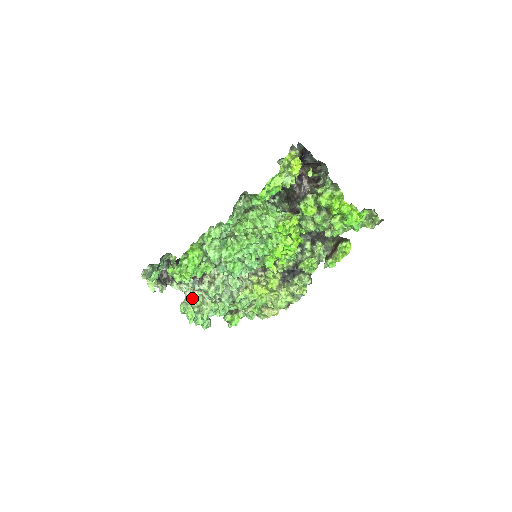
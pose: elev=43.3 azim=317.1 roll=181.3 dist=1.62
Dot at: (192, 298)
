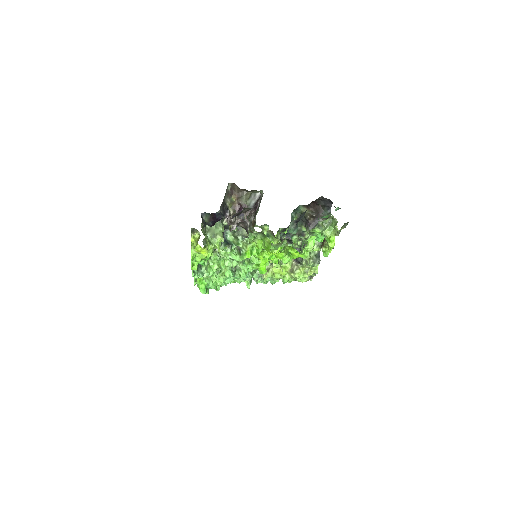
Dot at: occluded
